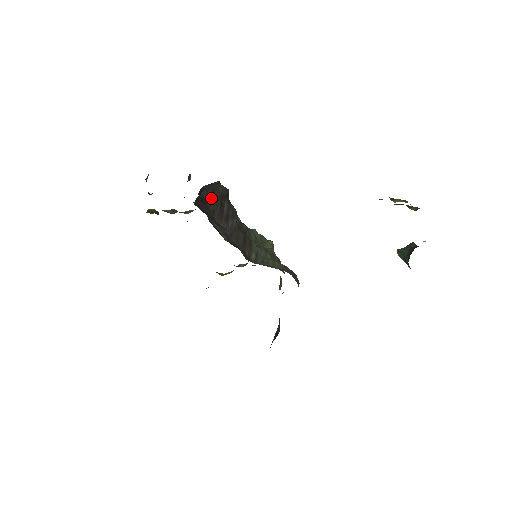
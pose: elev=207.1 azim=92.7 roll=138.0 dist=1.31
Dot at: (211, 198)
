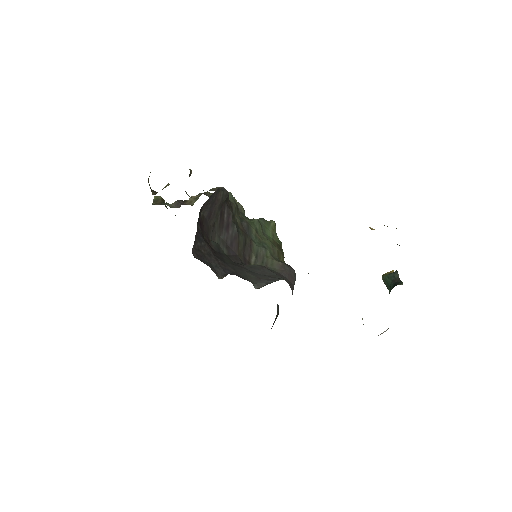
Dot at: (211, 212)
